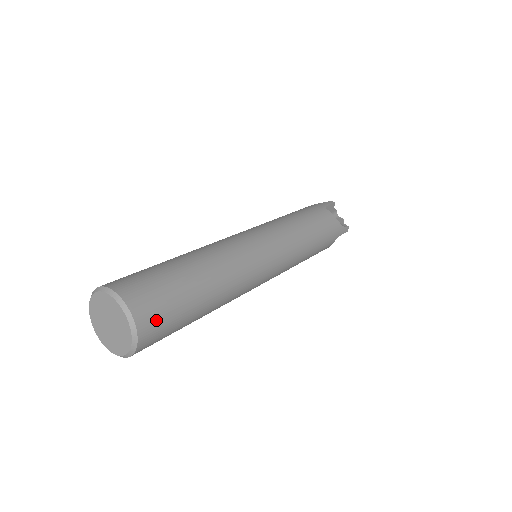
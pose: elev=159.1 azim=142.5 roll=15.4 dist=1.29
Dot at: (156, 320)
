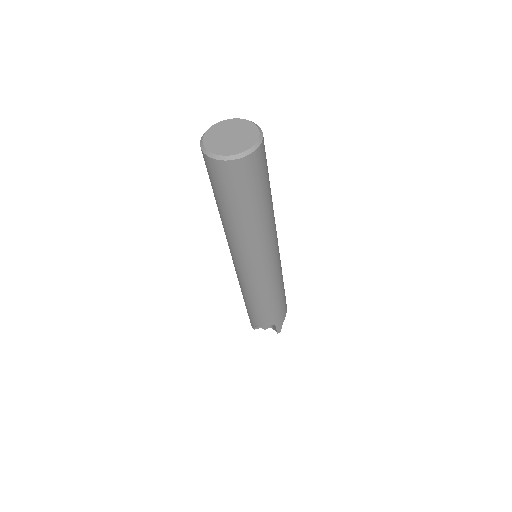
Dot at: (257, 167)
